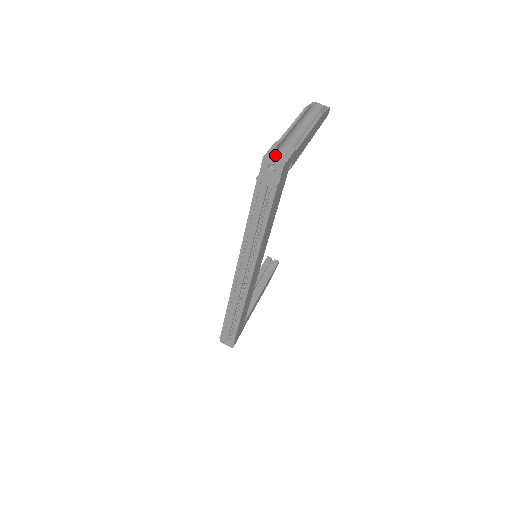
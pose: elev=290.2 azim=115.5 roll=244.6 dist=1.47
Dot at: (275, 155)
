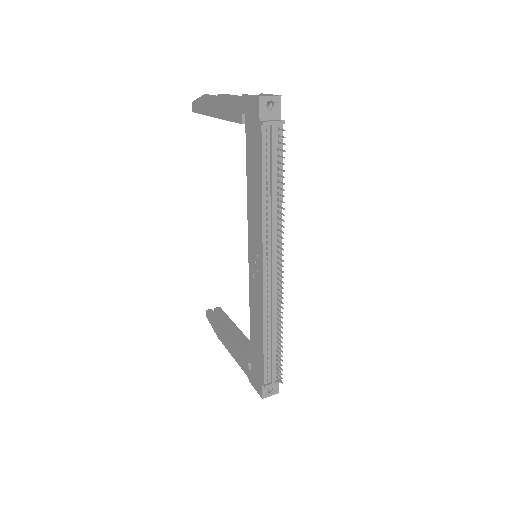
Dot at: (262, 95)
